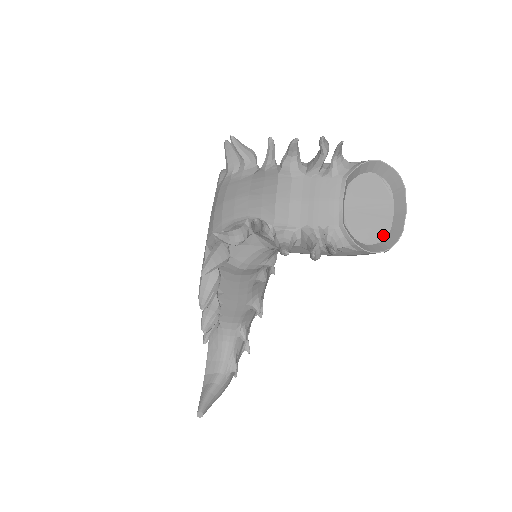
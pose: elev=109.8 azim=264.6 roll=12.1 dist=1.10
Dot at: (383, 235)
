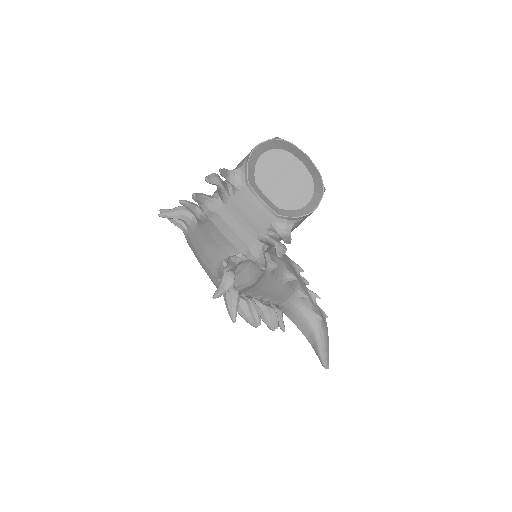
Dot at: (311, 186)
